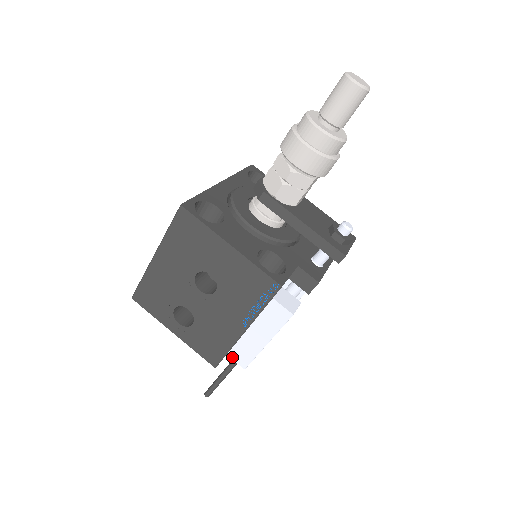
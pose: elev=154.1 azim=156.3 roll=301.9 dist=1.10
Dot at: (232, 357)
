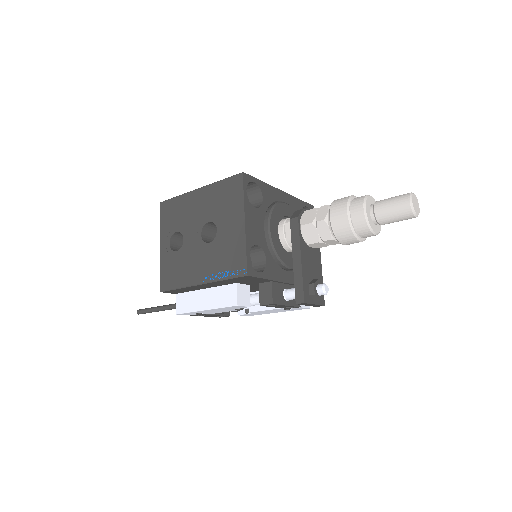
Dot at: (177, 299)
